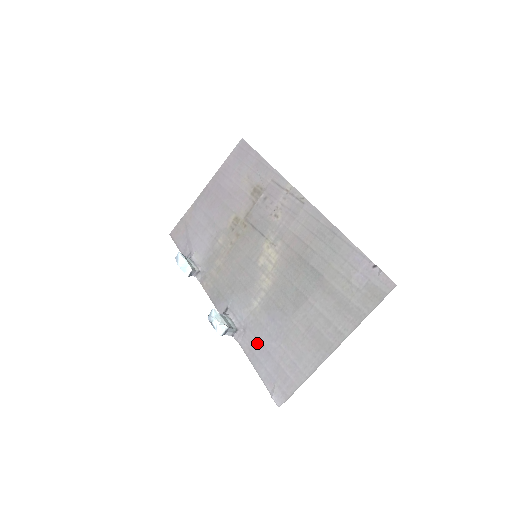
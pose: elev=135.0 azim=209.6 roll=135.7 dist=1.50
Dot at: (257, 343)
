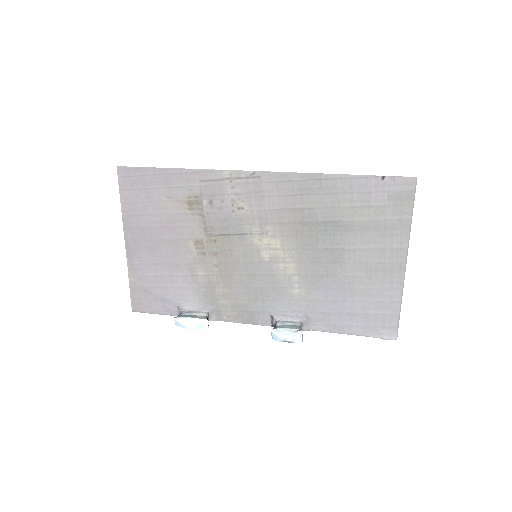
Dot at: (330, 316)
